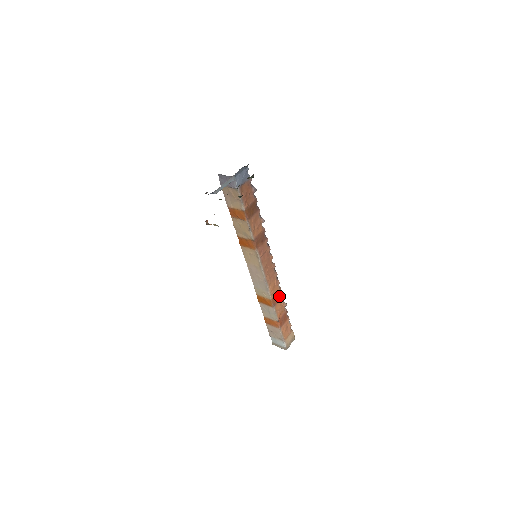
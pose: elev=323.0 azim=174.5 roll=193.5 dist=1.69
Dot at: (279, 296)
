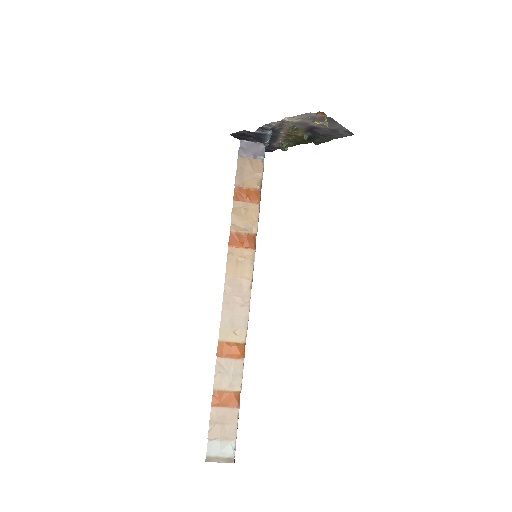
Dot at: occluded
